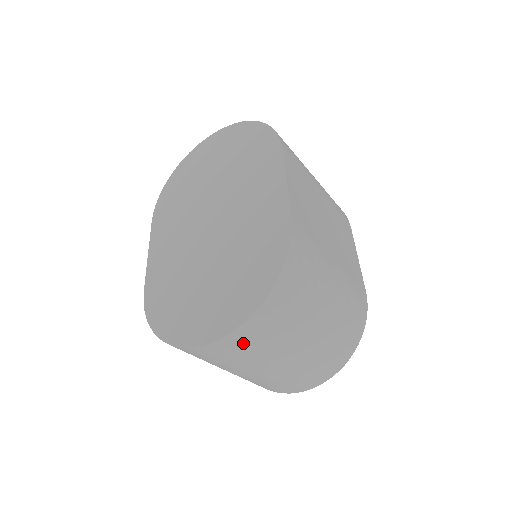
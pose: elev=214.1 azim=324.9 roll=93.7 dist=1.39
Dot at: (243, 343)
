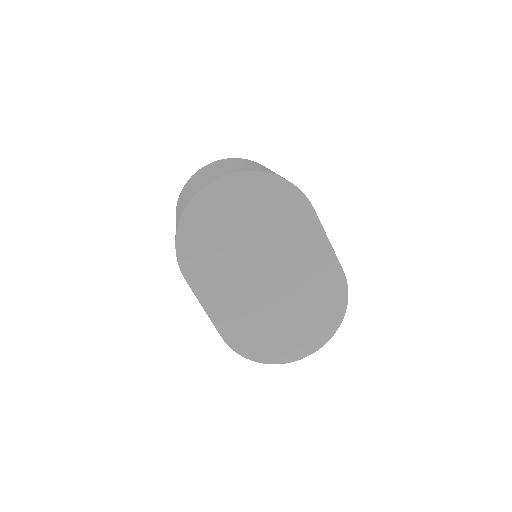
Dot at: occluded
